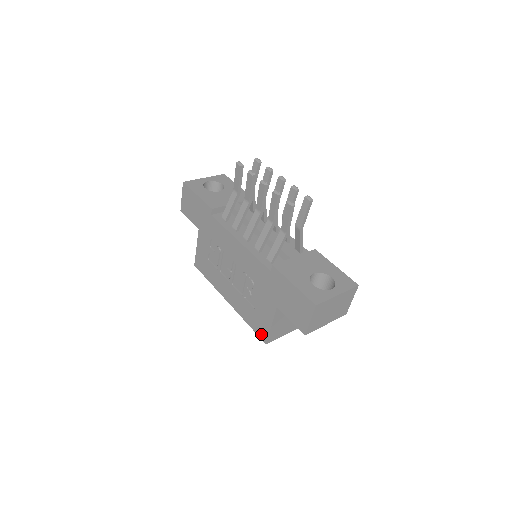
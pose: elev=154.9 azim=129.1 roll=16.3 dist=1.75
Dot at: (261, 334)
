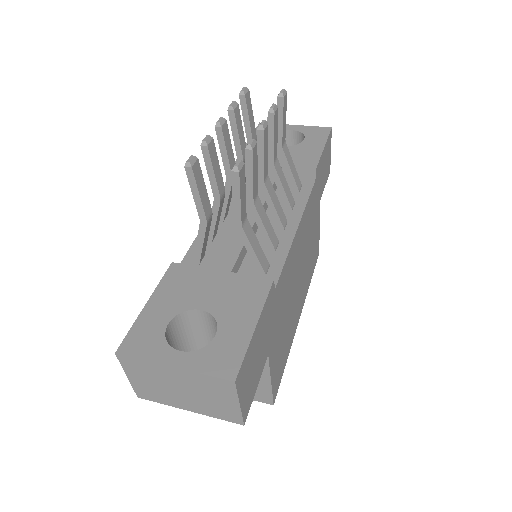
Dot at: occluded
